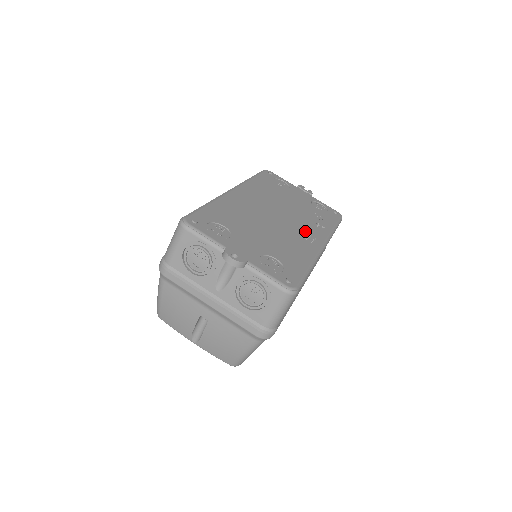
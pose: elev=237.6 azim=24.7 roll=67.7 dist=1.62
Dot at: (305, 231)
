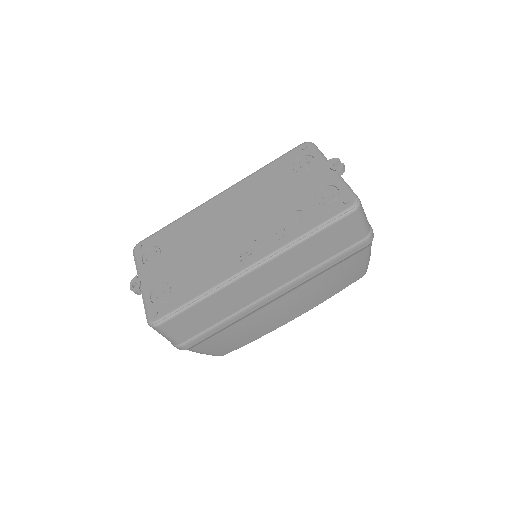
Dot at: (247, 246)
